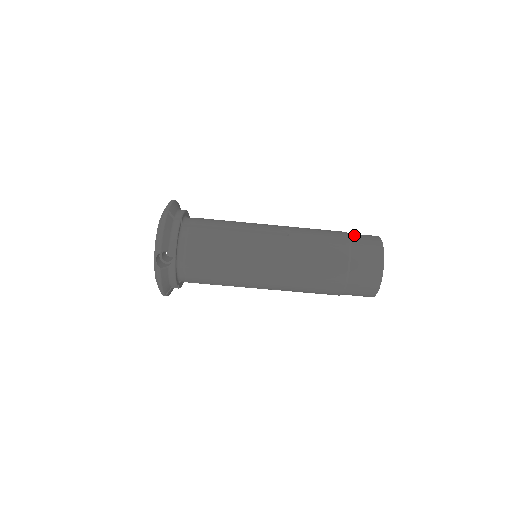
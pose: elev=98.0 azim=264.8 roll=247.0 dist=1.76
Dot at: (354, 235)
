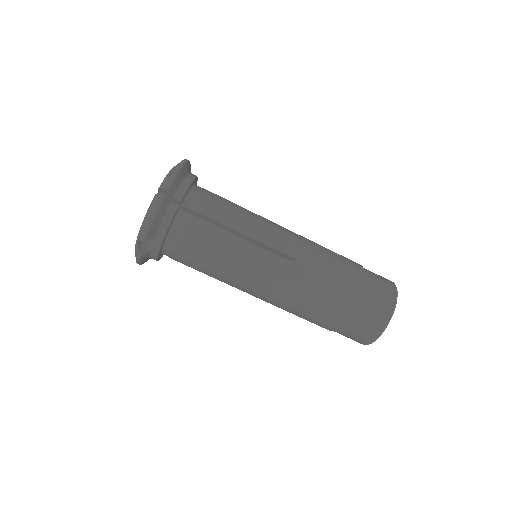
Dot at: (371, 283)
